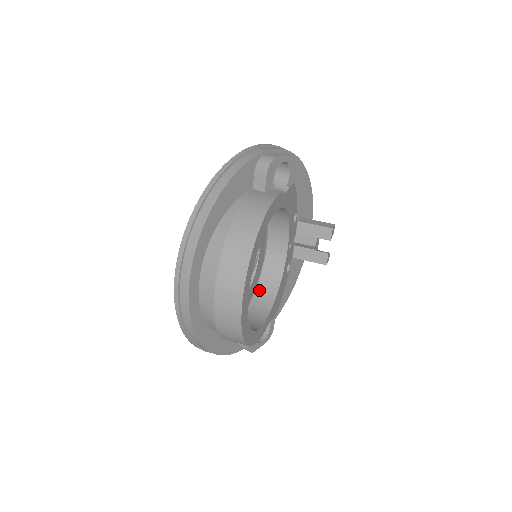
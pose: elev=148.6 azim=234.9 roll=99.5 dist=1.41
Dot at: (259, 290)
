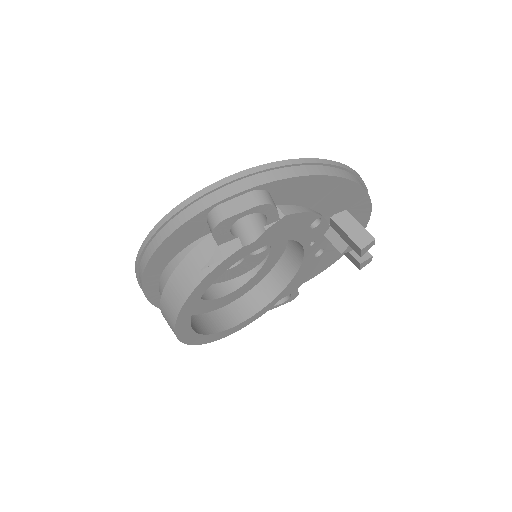
Dot at: (277, 267)
